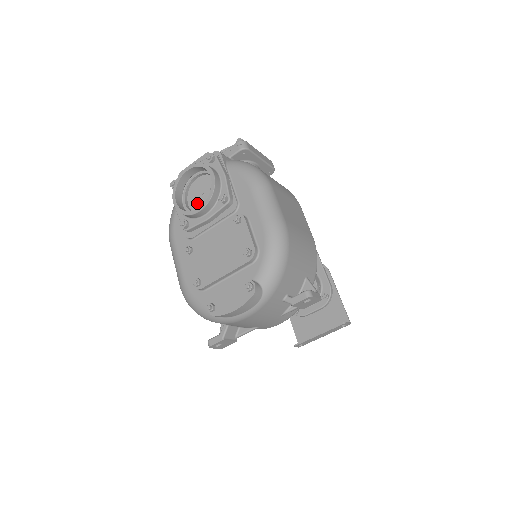
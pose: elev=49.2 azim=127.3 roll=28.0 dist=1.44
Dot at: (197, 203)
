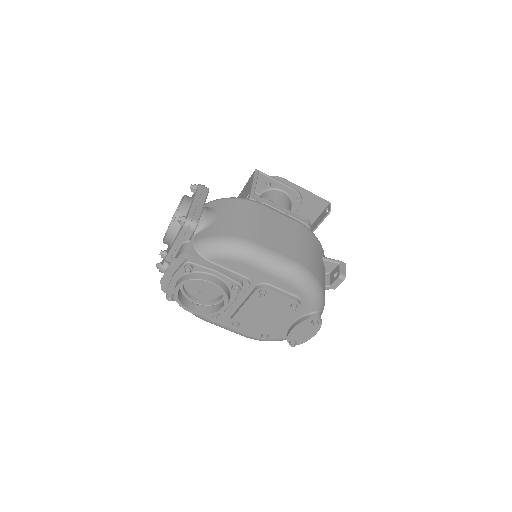
Dot at: (204, 293)
